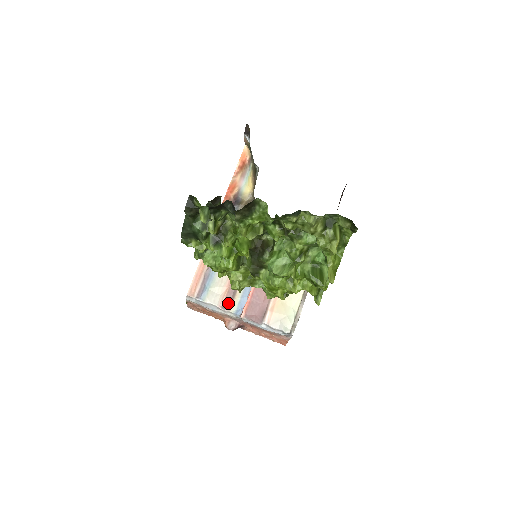
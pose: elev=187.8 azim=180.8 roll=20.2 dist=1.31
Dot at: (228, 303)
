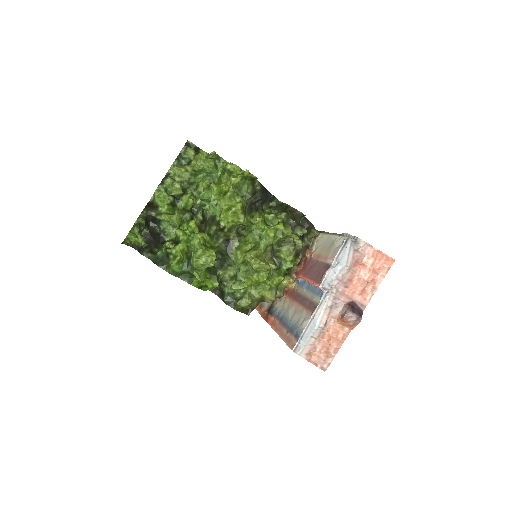
Dot at: (314, 307)
